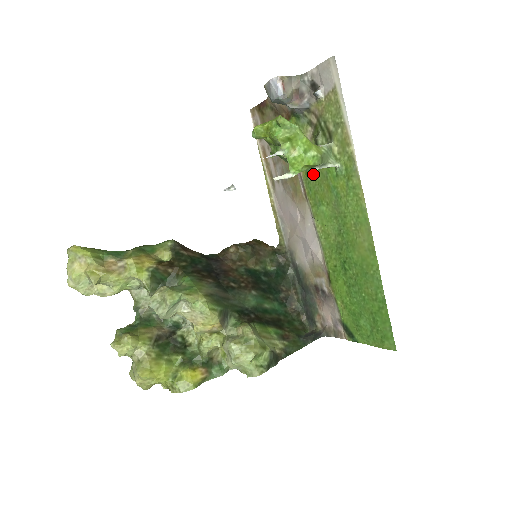
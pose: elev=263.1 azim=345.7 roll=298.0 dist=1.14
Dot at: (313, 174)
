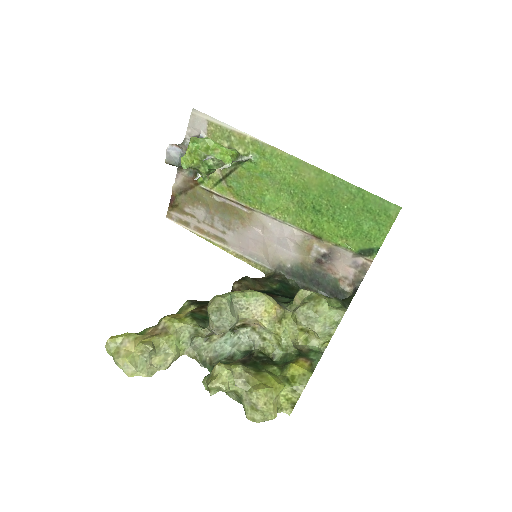
Dot at: (241, 187)
